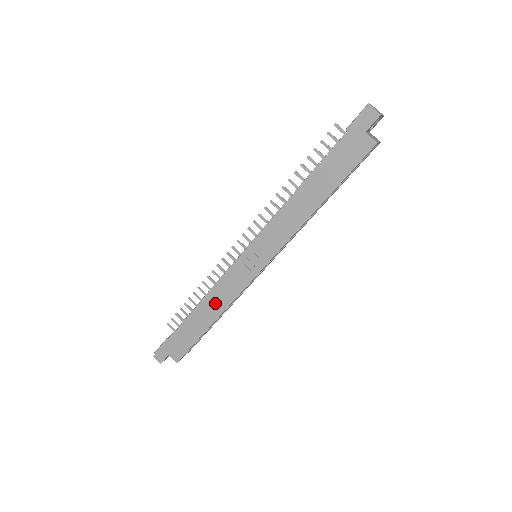
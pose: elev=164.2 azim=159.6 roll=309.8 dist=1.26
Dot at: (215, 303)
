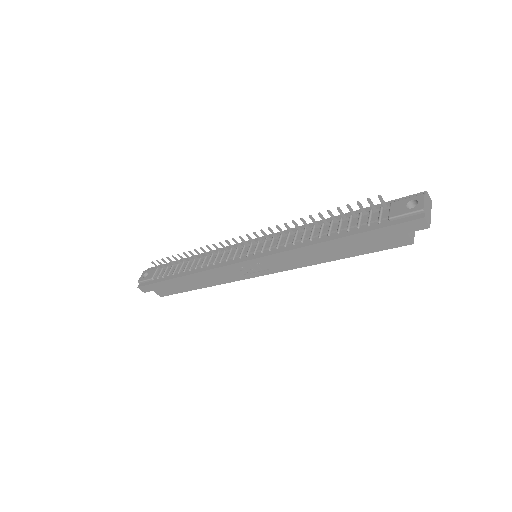
Dot at: (207, 279)
